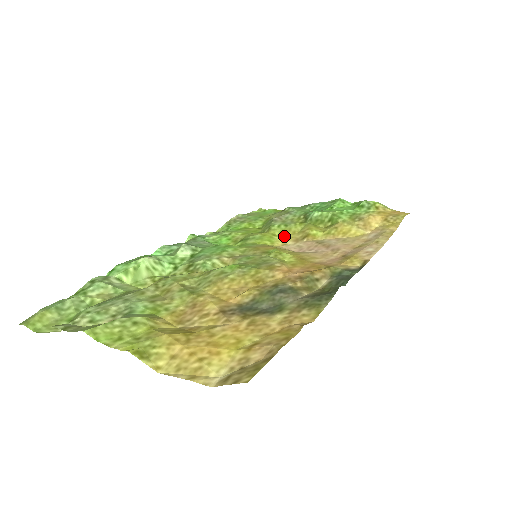
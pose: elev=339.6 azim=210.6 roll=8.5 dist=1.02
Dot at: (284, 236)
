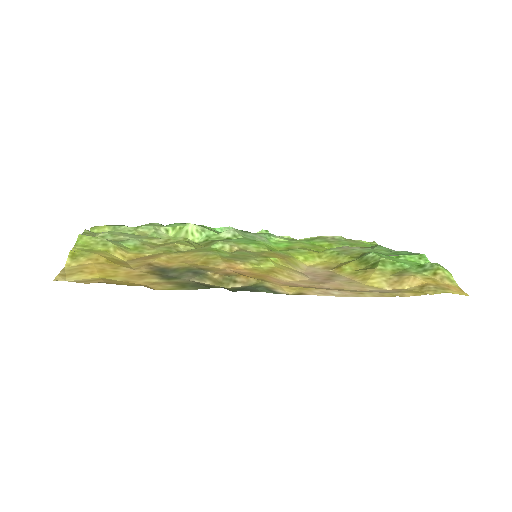
Dot at: (326, 261)
